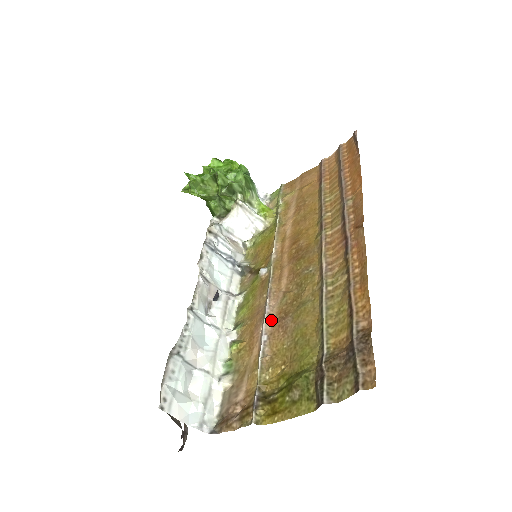
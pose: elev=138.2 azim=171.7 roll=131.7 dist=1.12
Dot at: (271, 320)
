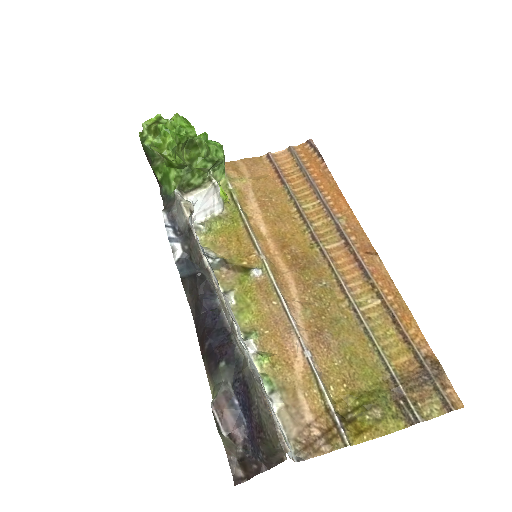
Dot at: (305, 334)
